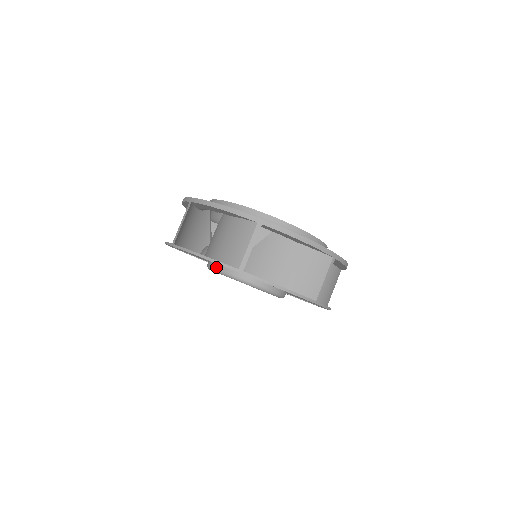
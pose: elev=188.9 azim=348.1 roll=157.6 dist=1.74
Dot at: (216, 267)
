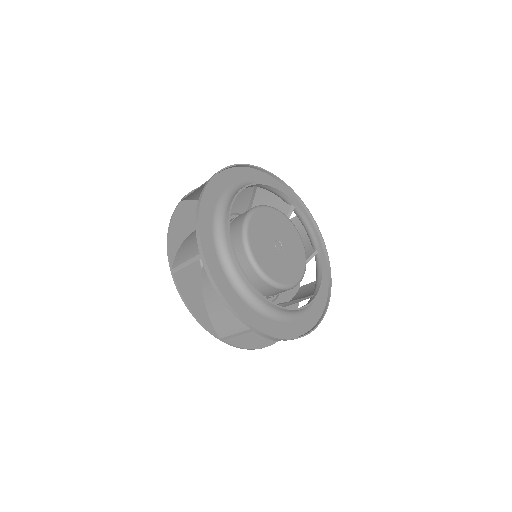
Dot at: occluded
